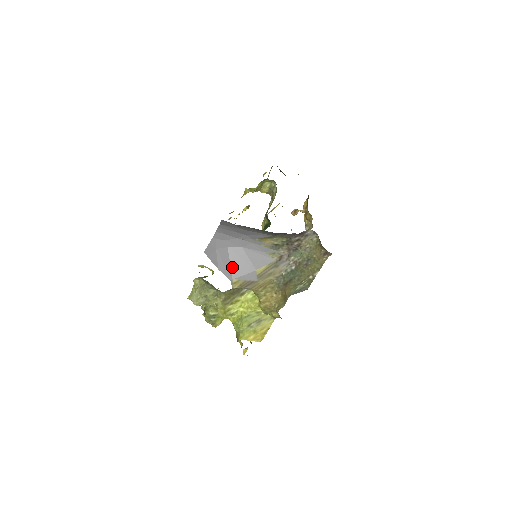
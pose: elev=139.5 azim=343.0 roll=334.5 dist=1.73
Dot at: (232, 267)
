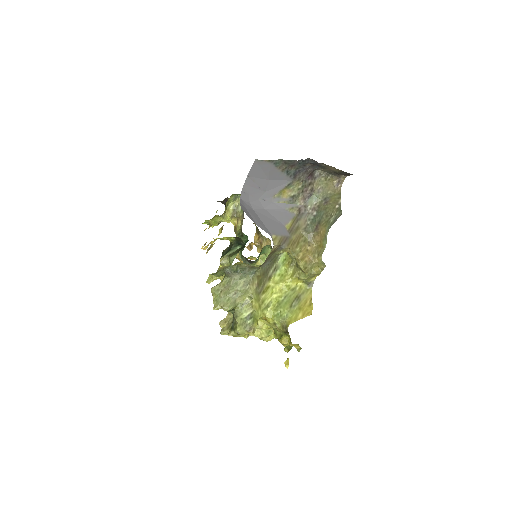
Dot at: (266, 225)
